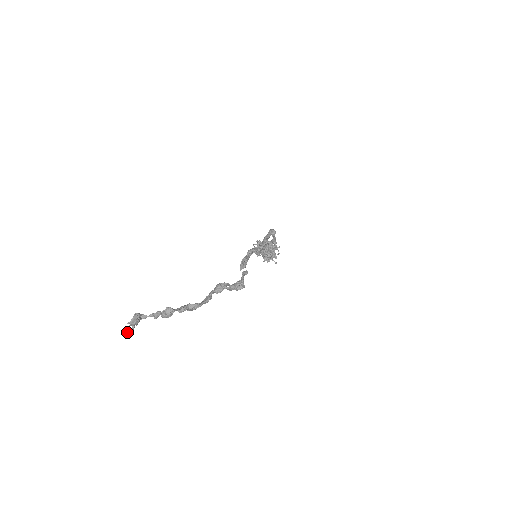
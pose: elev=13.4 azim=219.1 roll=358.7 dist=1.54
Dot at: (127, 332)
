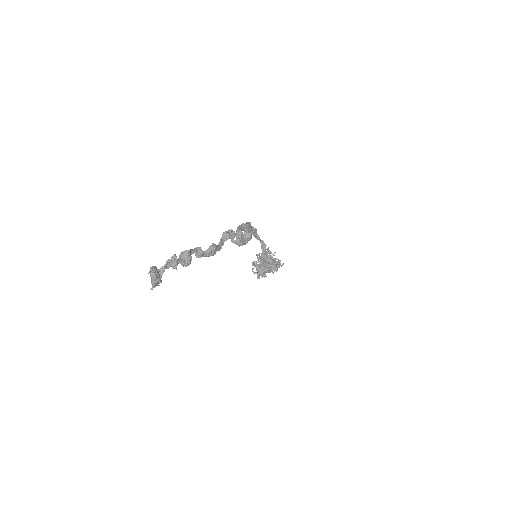
Dot at: (151, 281)
